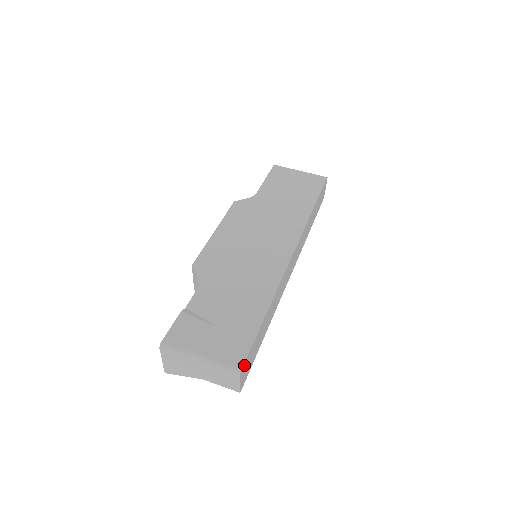
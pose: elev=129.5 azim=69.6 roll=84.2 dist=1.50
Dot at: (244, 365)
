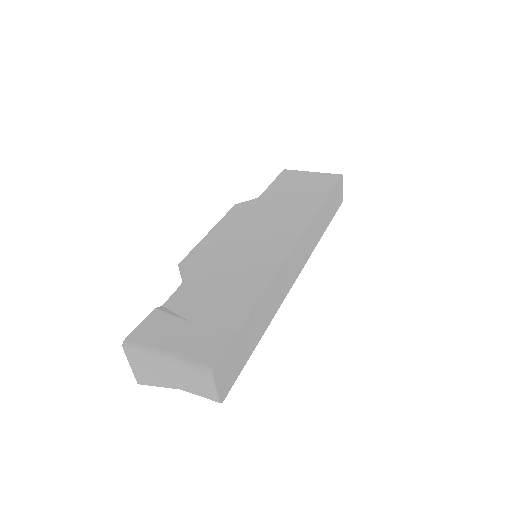
Dot at: (220, 364)
